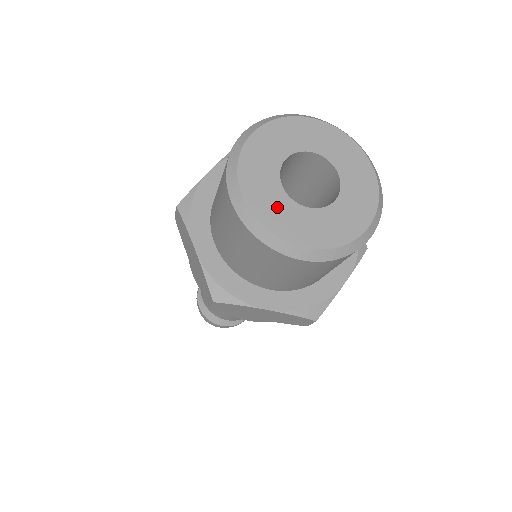
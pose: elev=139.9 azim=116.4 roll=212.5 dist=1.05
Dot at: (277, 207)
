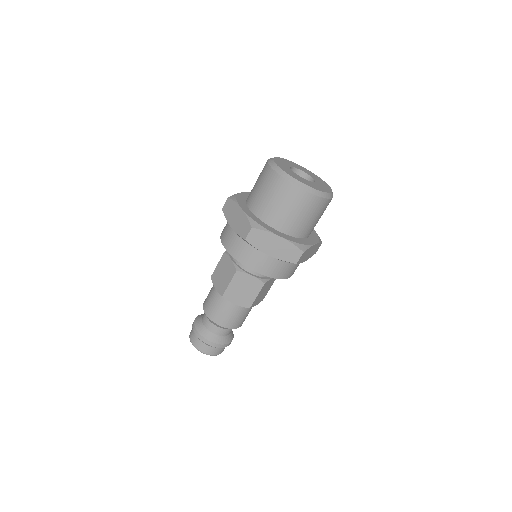
Dot at: (292, 173)
